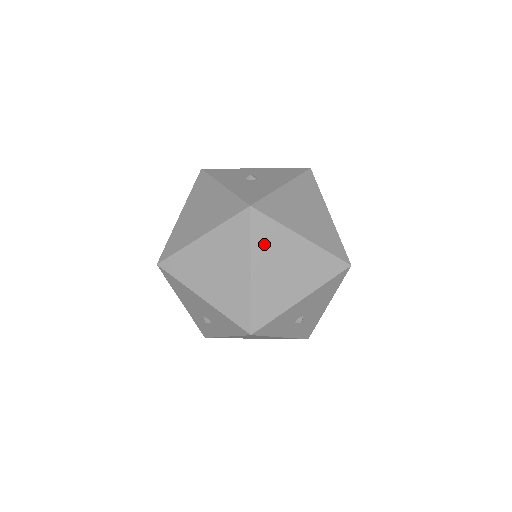
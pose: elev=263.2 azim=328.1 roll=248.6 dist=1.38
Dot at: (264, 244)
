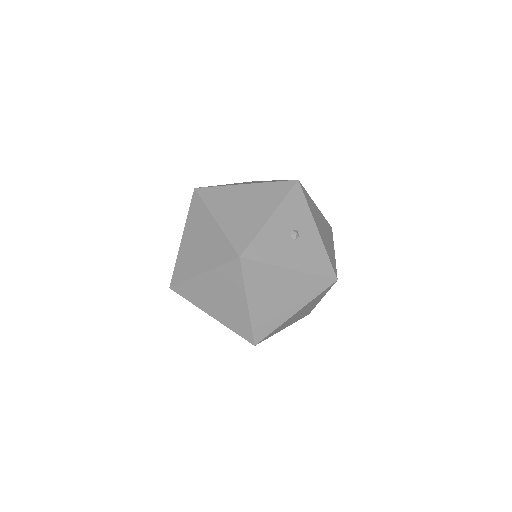
Dot at: (224, 277)
